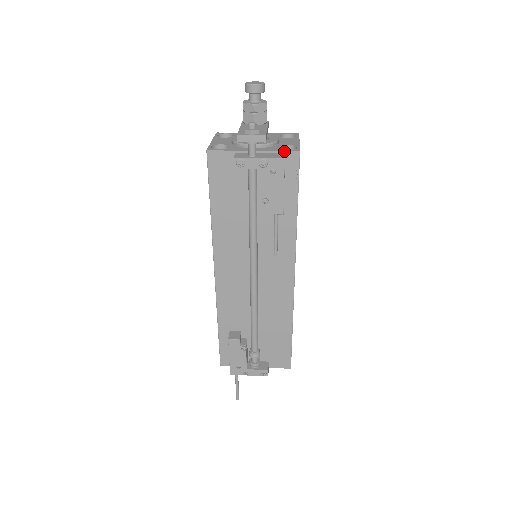
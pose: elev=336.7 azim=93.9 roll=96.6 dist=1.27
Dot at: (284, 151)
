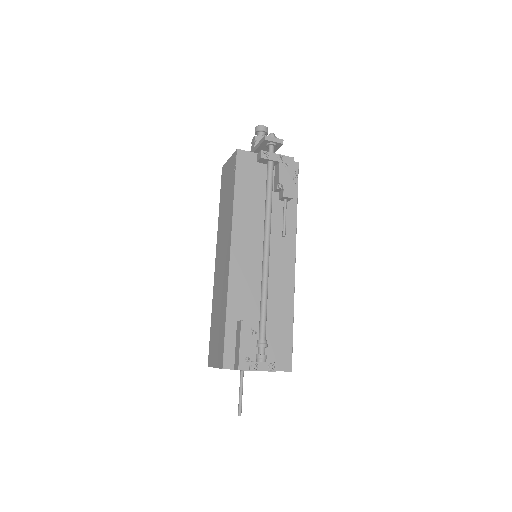
Dot at: occluded
